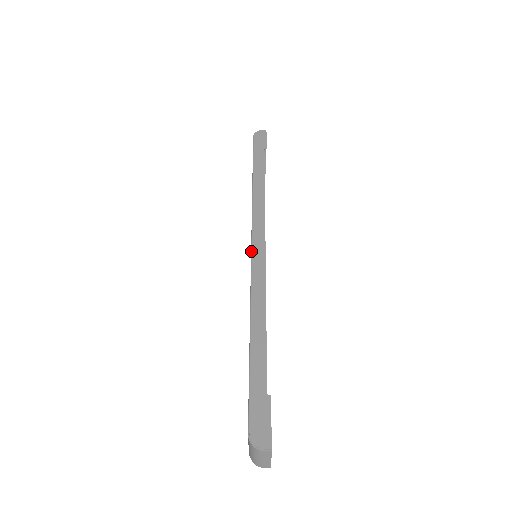
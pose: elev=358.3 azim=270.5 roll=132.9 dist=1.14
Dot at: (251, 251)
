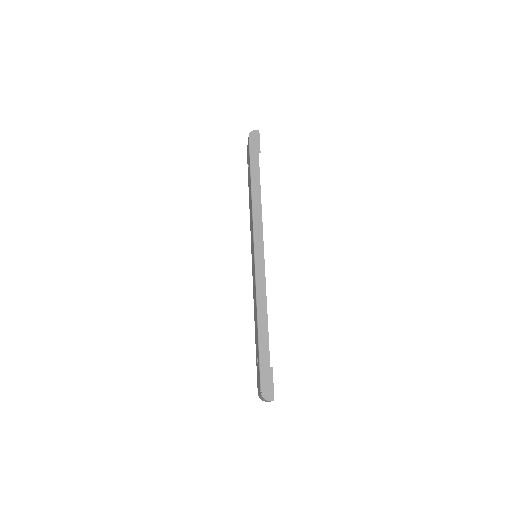
Dot at: (254, 259)
